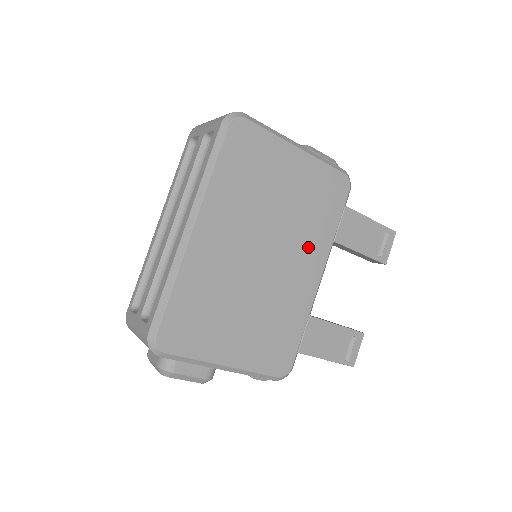
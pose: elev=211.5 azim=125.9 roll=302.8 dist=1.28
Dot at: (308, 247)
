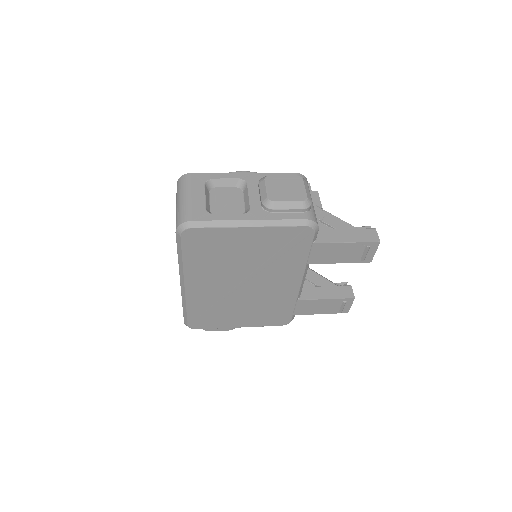
Dot at: (282, 272)
